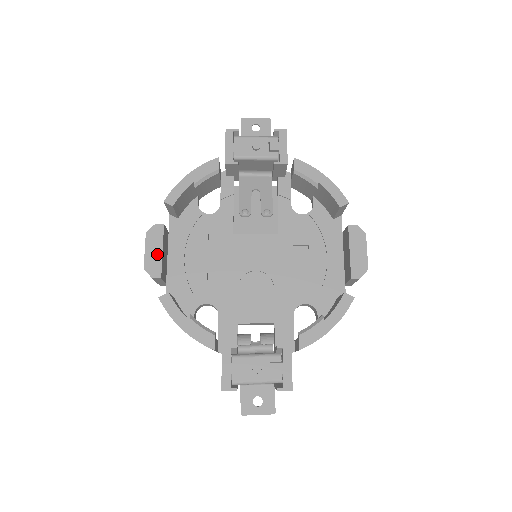
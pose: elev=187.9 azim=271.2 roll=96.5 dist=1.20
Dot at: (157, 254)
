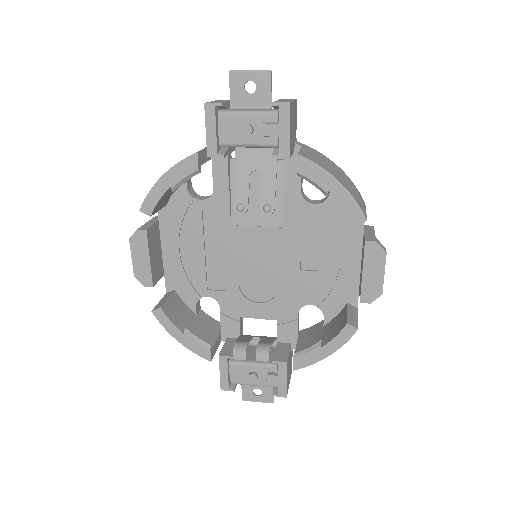
Dot at: (145, 263)
